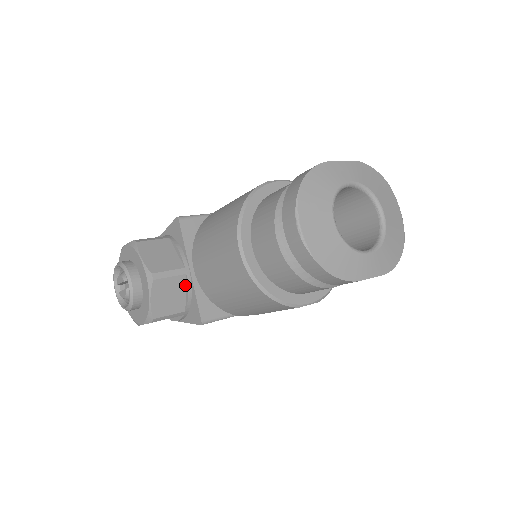
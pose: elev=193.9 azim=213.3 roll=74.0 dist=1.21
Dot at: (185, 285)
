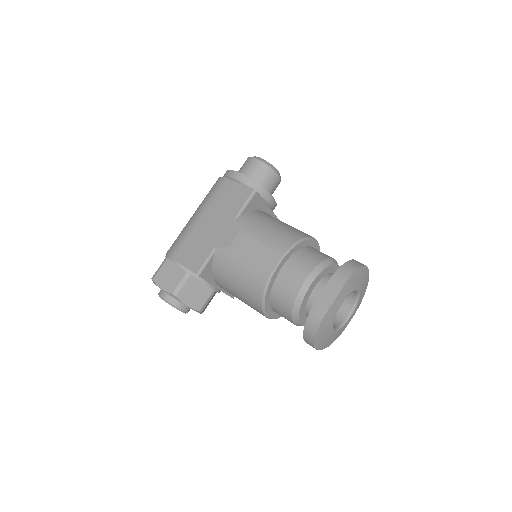
Dot at: occluded
